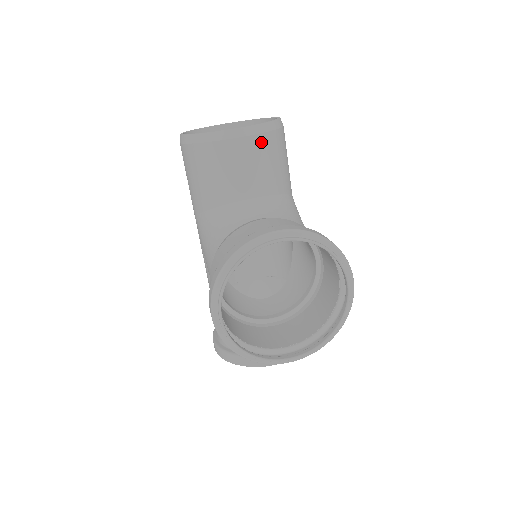
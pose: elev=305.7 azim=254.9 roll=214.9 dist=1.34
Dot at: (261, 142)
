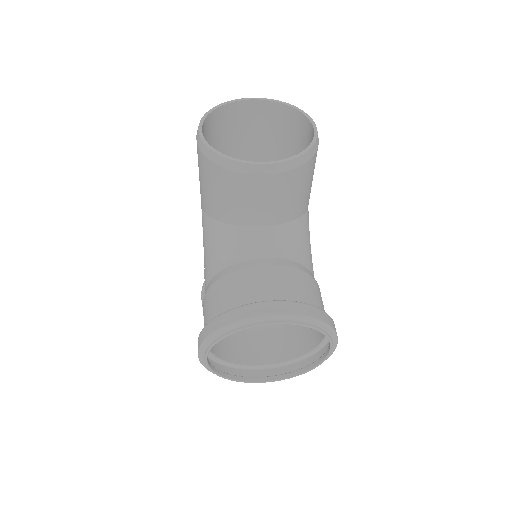
Dot at: (286, 179)
